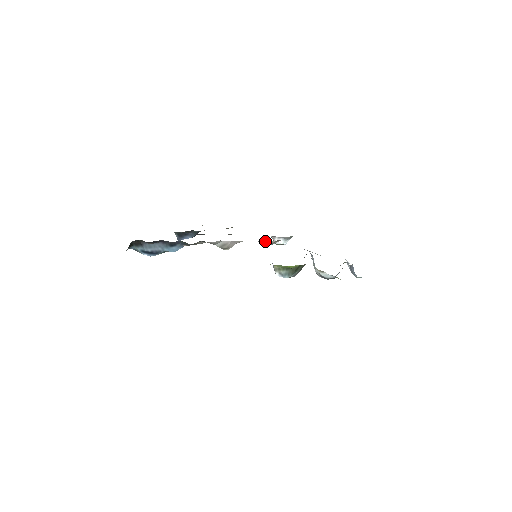
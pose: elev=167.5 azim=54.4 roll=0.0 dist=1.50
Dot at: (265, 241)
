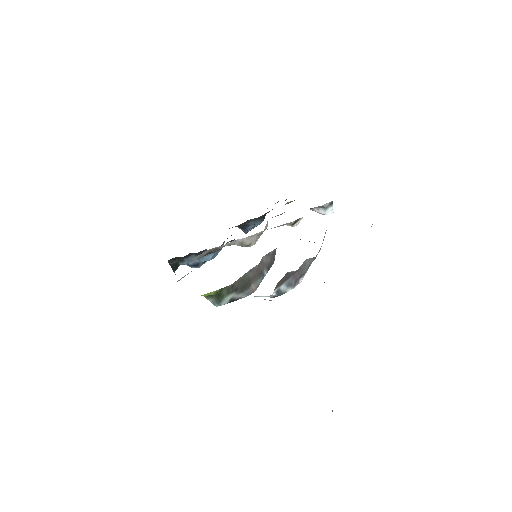
Dot at: occluded
